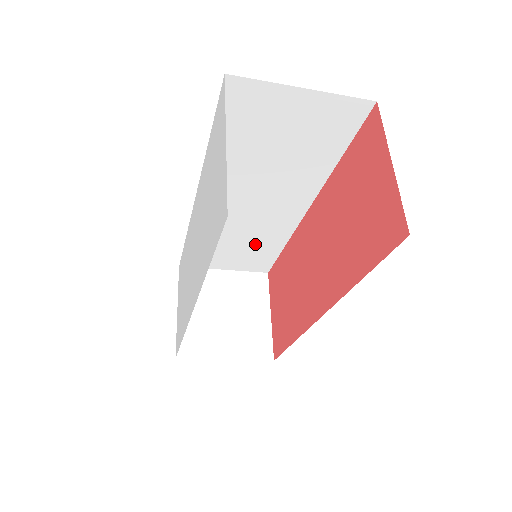
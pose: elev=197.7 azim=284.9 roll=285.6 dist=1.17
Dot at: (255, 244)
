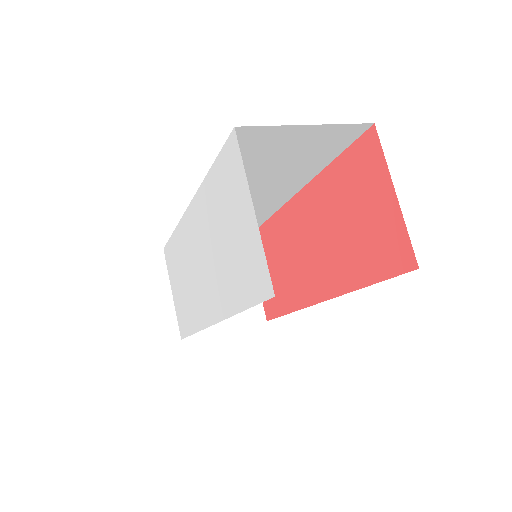
Dot at: occluded
